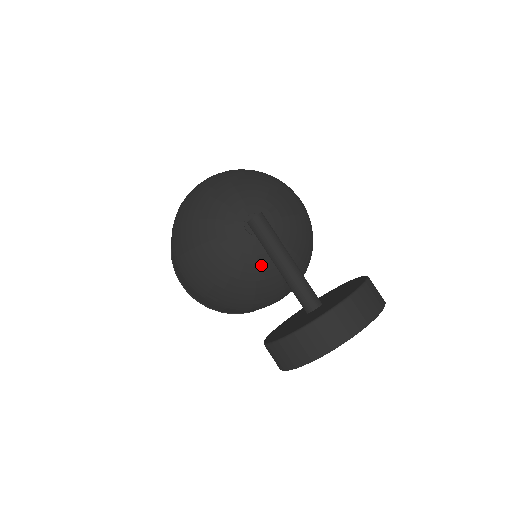
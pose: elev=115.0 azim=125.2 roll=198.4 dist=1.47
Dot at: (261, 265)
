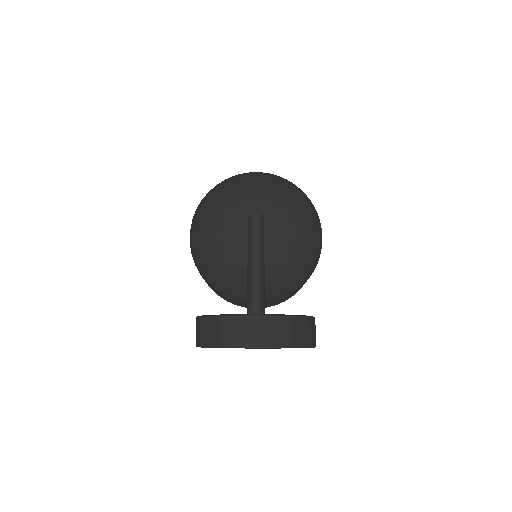
Dot at: (242, 258)
